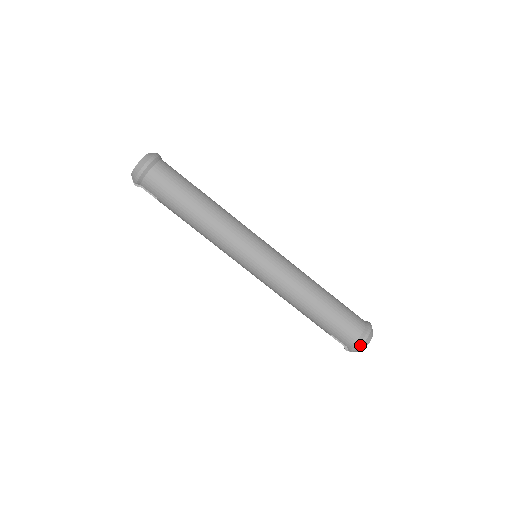
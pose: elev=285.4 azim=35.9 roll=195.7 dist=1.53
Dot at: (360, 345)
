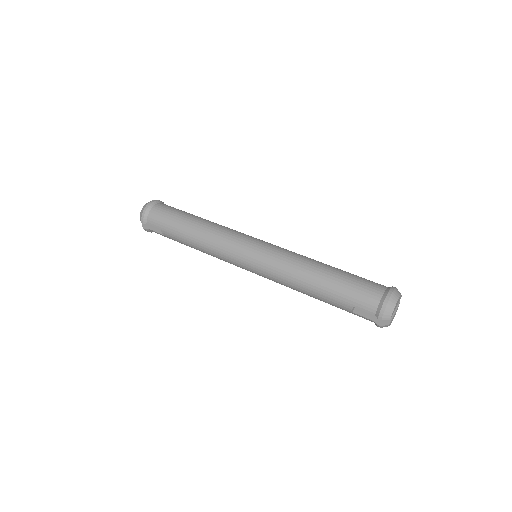
Dot at: (386, 303)
